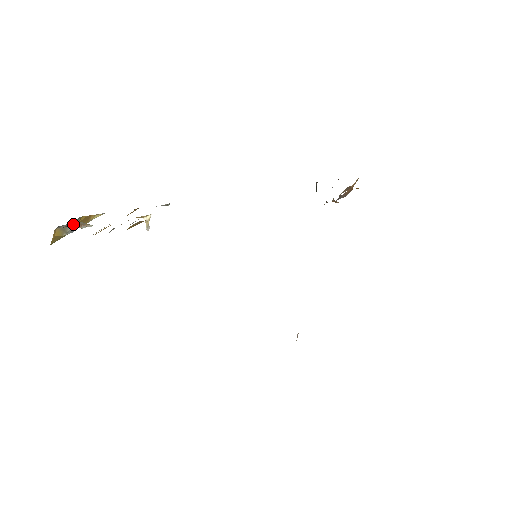
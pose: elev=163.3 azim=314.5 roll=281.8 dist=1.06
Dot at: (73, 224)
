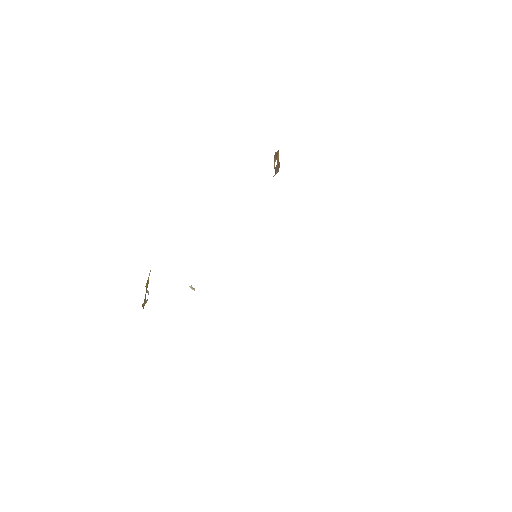
Dot at: occluded
